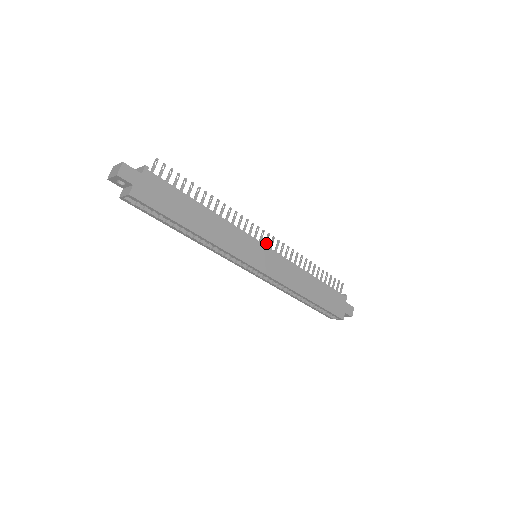
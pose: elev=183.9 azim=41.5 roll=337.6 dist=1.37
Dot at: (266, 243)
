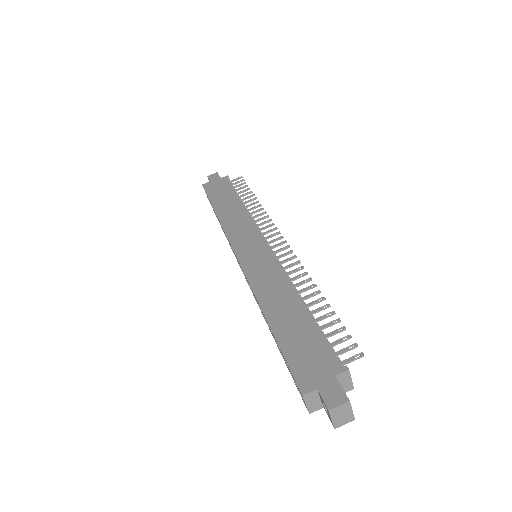
Dot at: (274, 246)
